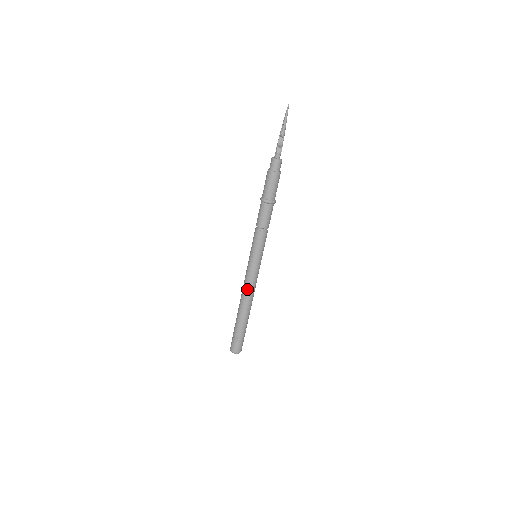
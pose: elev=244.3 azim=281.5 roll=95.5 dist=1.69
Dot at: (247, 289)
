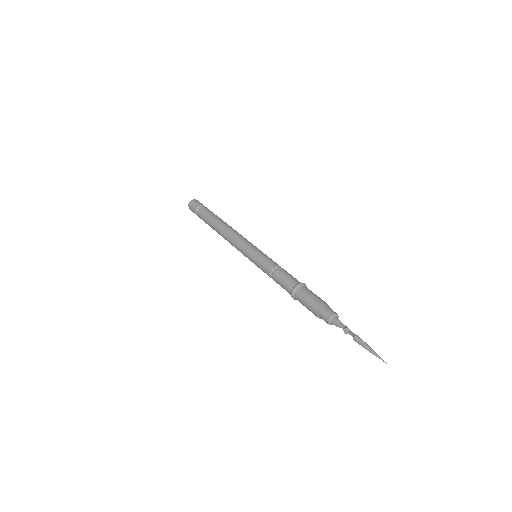
Dot at: (230, 243)
